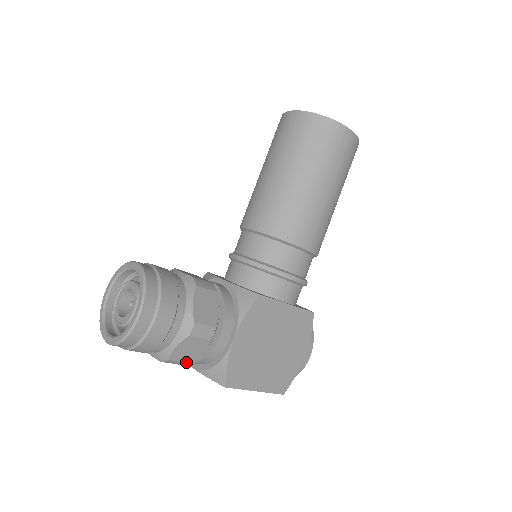
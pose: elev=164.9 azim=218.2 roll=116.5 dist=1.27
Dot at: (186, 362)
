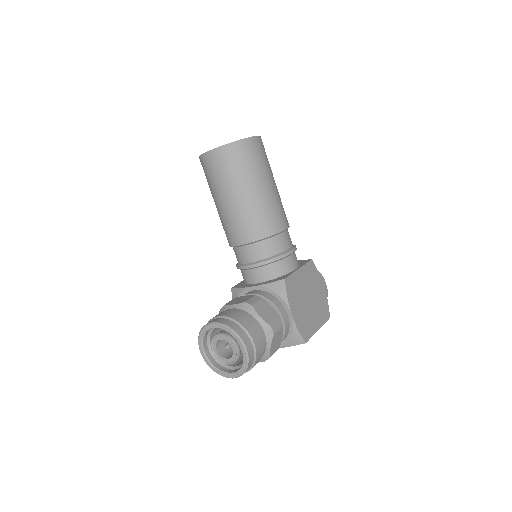
Dot at: (277, 349)
